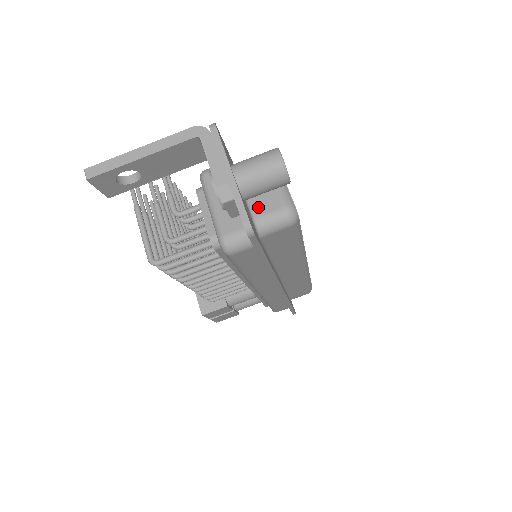
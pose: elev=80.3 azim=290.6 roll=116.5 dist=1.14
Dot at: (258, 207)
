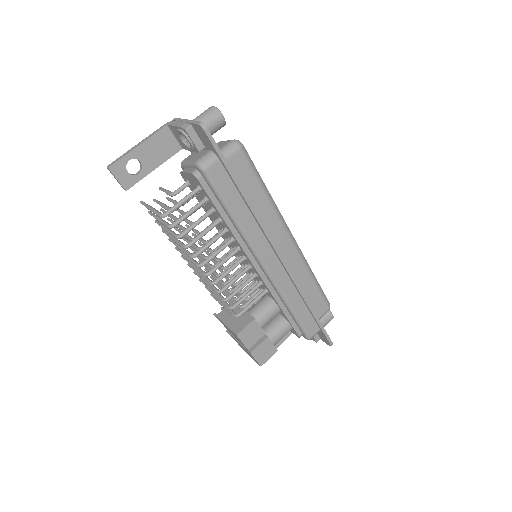
Dot at: occluded
